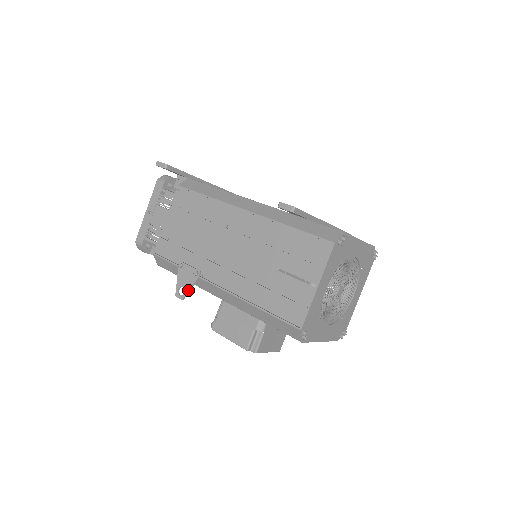
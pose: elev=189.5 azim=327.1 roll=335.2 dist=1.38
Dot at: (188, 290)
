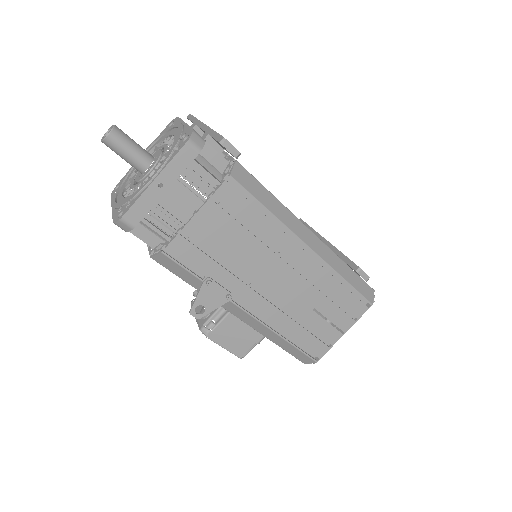
Dot at: (211, 311)
